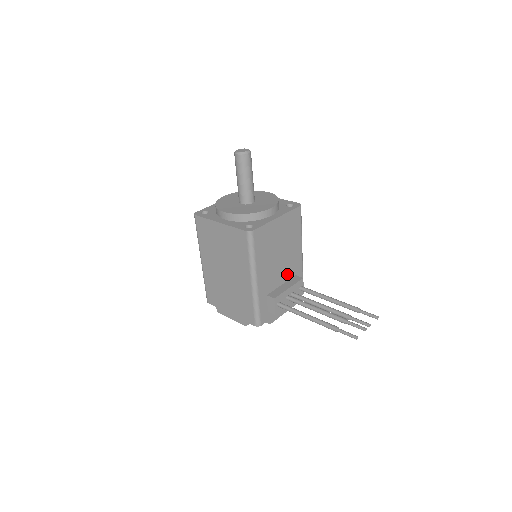
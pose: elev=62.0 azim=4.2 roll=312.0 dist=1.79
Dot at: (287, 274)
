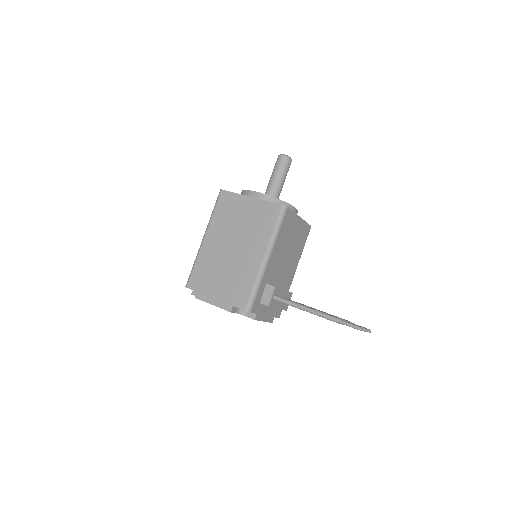
Dot at: (282, 281)
